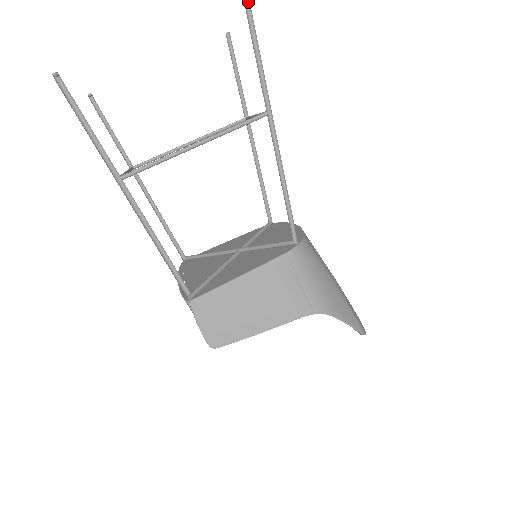
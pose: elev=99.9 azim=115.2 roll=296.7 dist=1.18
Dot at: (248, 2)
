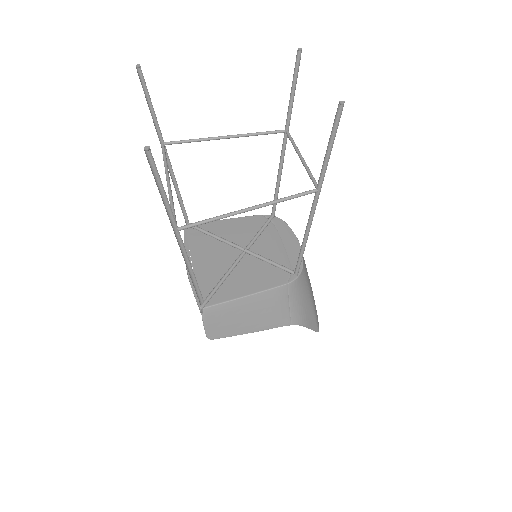
Dot at: (343, 106)
